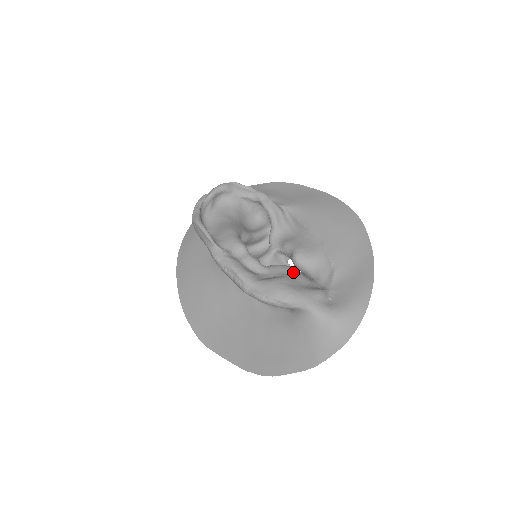
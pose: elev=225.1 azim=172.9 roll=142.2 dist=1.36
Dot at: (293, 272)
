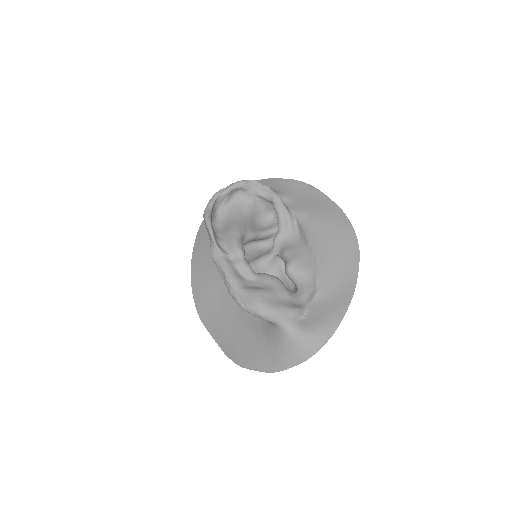
Dot at: (277, 285)
